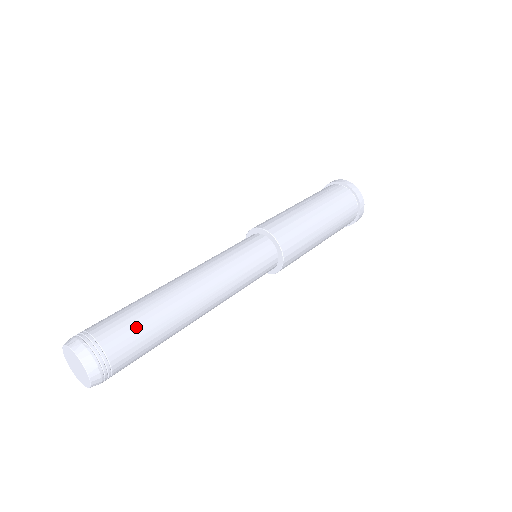
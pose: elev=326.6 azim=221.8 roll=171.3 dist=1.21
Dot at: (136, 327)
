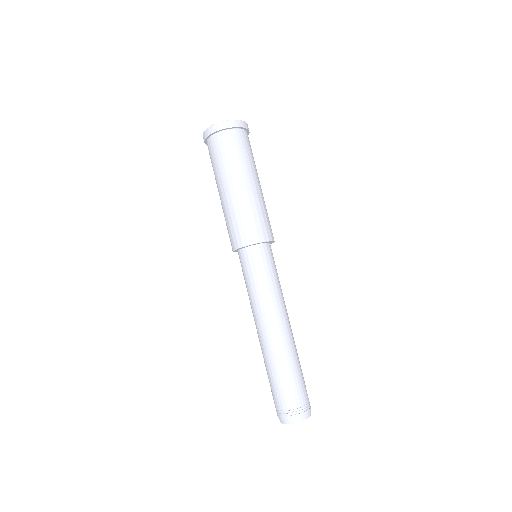
Dot at: (302, 377)
